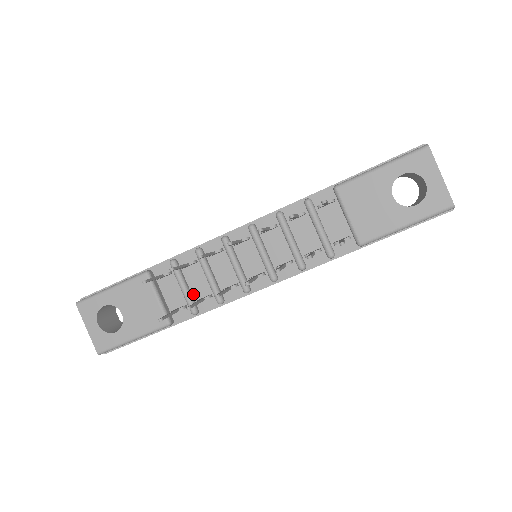
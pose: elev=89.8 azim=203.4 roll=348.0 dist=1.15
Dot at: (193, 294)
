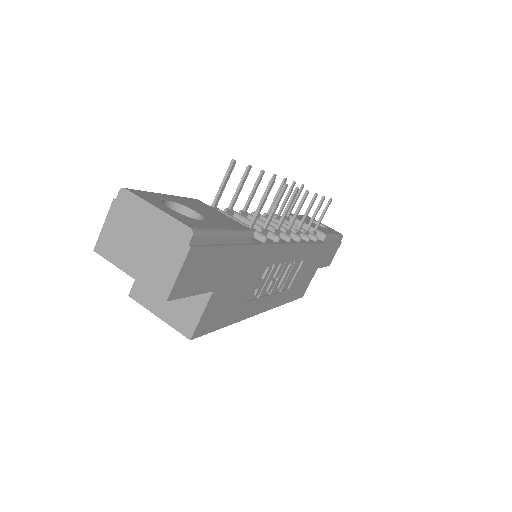
Dot at: occluded
